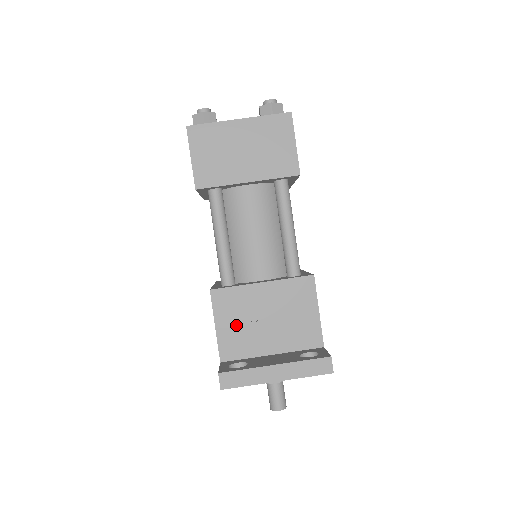
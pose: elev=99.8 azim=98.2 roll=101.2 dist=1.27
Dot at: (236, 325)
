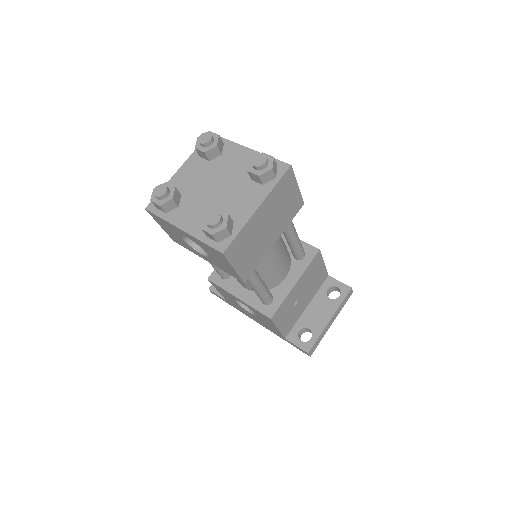
Dot at: (288, 316)
